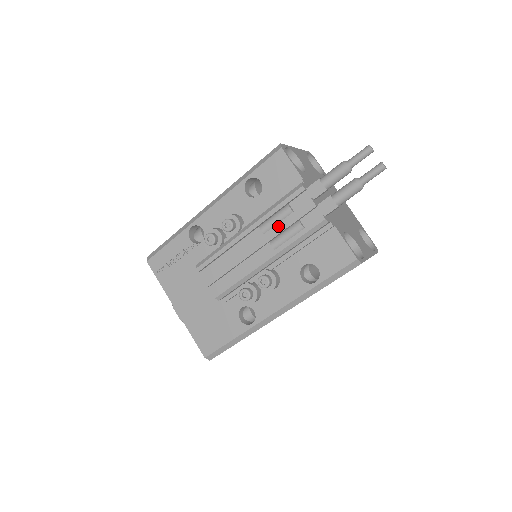
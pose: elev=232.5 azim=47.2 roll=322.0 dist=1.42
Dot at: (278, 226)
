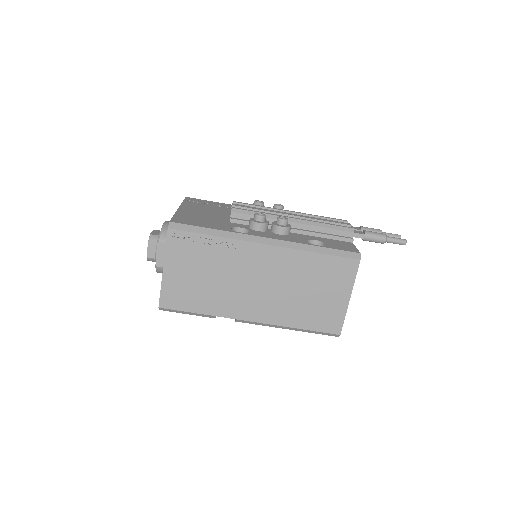
Dot at: (317, 218)
